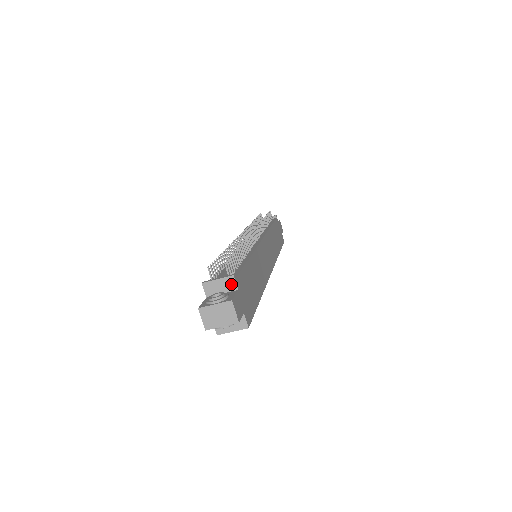
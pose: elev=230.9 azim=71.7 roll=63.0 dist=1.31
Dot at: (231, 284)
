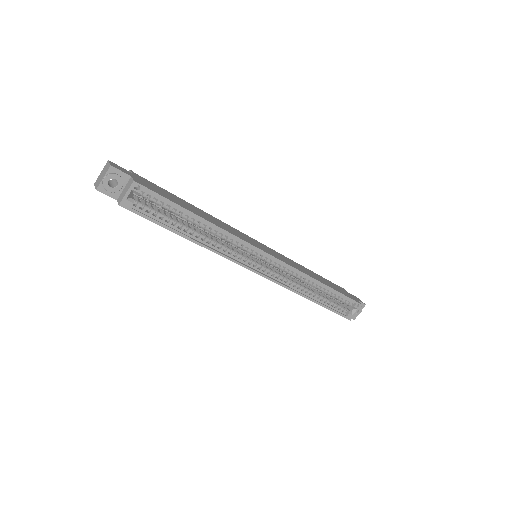
Dot at: occluded
